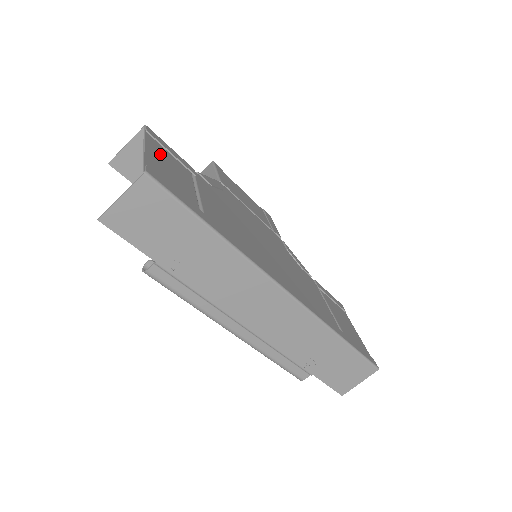
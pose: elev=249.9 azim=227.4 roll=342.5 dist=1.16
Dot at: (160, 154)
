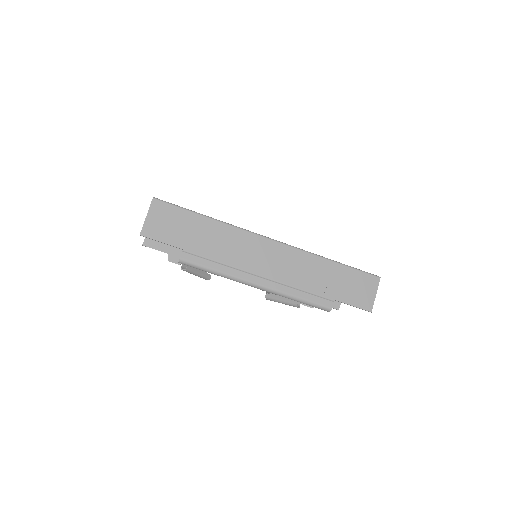
Dot at: occluded
